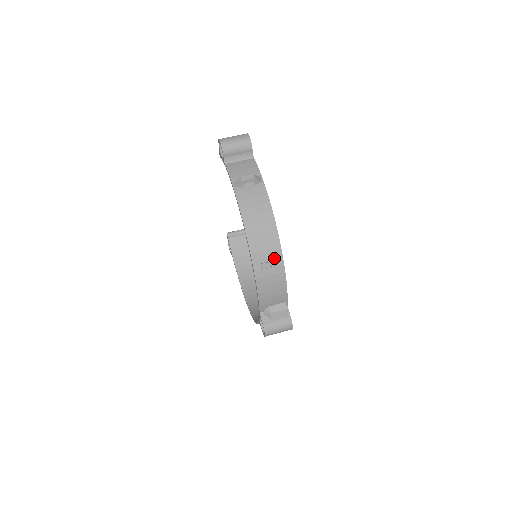
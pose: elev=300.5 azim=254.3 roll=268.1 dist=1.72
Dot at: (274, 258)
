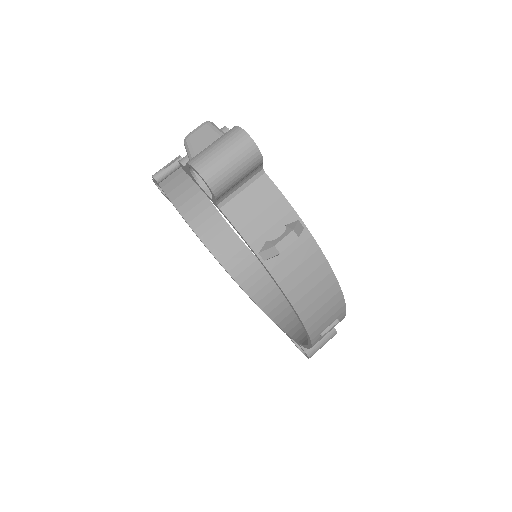
Dot at: (336, 318)
